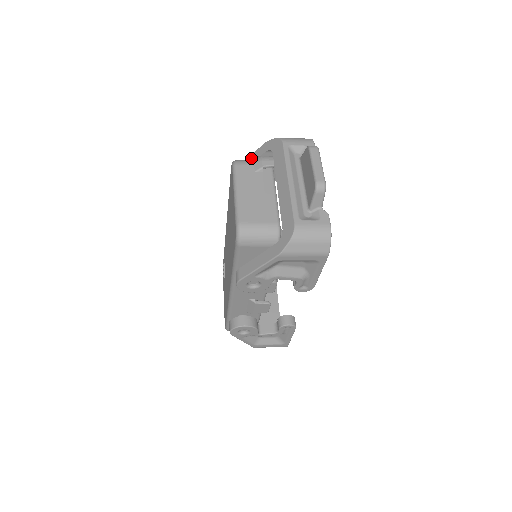
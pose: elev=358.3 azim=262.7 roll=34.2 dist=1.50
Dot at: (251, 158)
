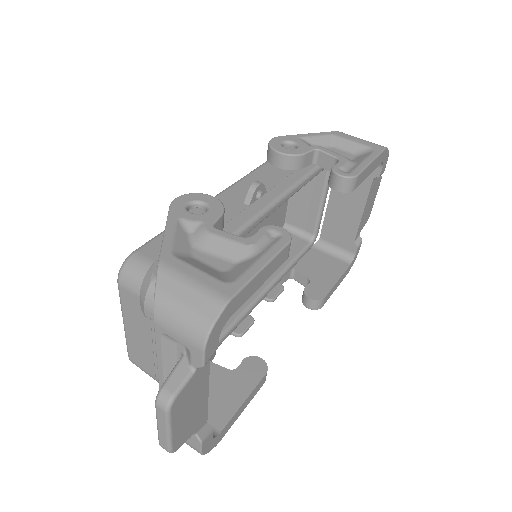
Dot at: occluded
